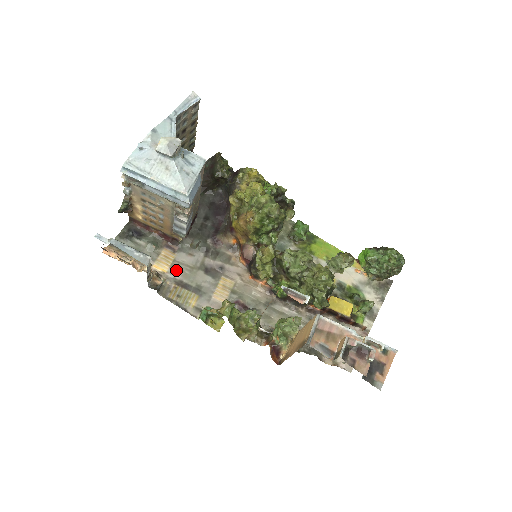
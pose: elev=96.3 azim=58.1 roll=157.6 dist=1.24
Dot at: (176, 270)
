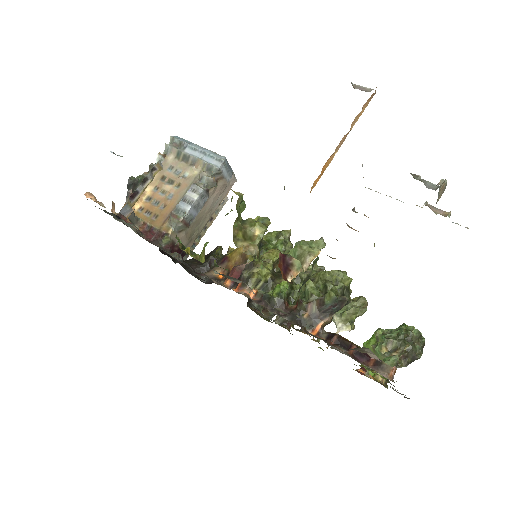
Dot at: occluded
